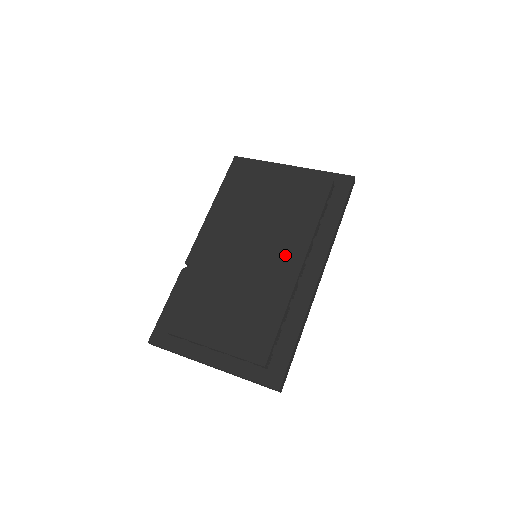
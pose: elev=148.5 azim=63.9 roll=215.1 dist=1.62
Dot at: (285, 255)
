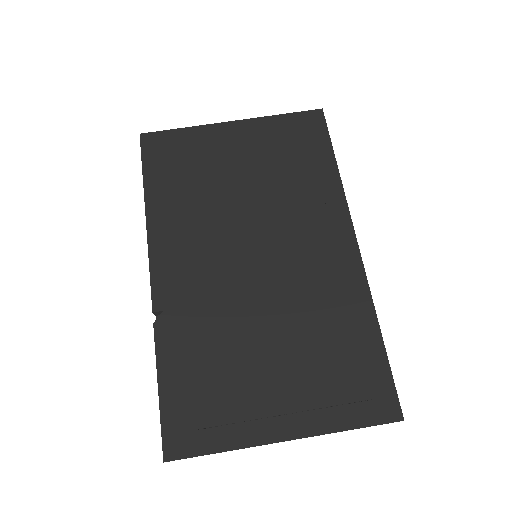
Dot at: (304, 236)
